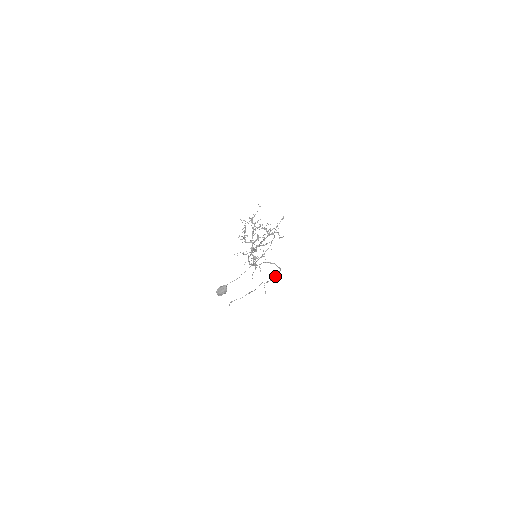
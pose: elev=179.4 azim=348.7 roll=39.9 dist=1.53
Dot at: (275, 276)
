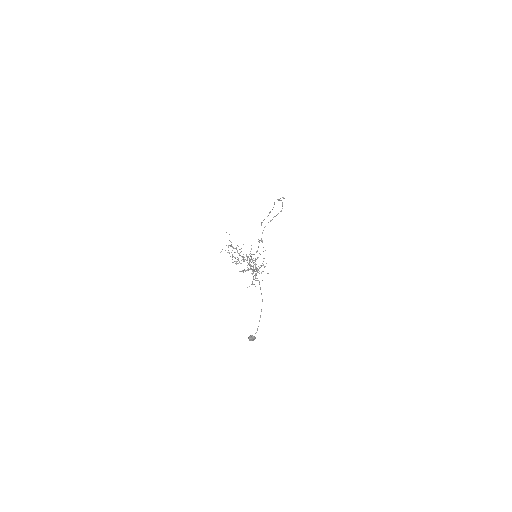
Dot at: (282, 203)
